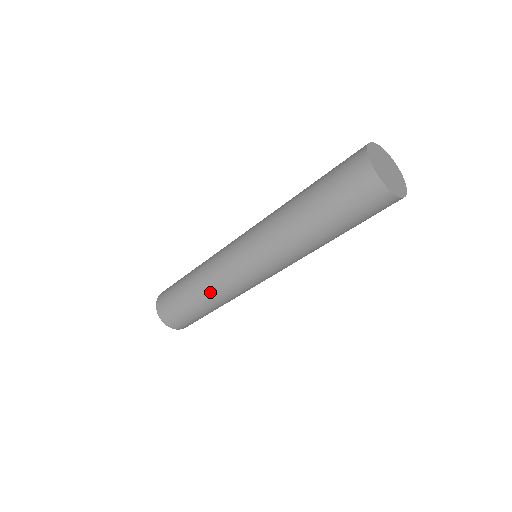
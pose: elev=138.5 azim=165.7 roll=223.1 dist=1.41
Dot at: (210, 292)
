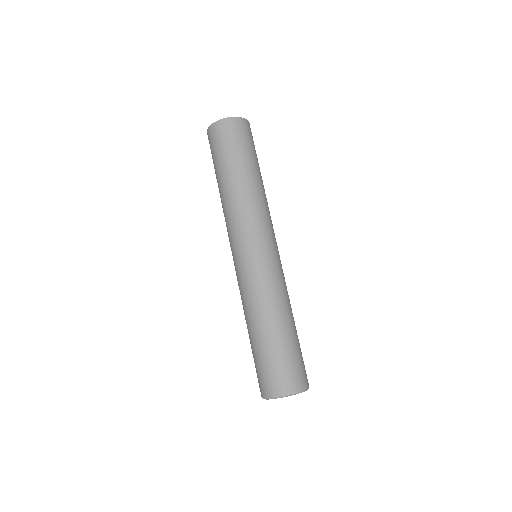
Dot at: (248, 309)
